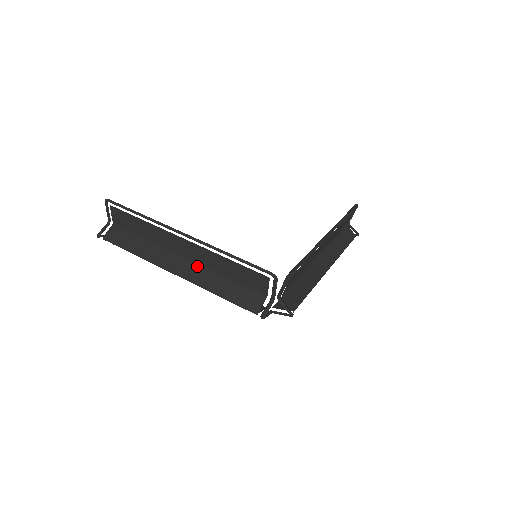
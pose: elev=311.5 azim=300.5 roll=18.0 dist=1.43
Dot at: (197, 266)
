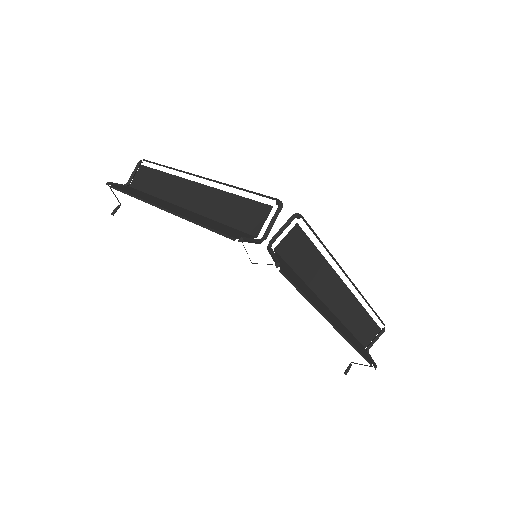
Dot at: (190, 212)
